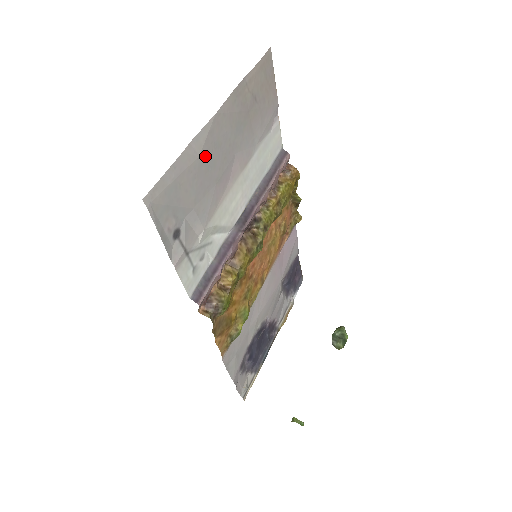
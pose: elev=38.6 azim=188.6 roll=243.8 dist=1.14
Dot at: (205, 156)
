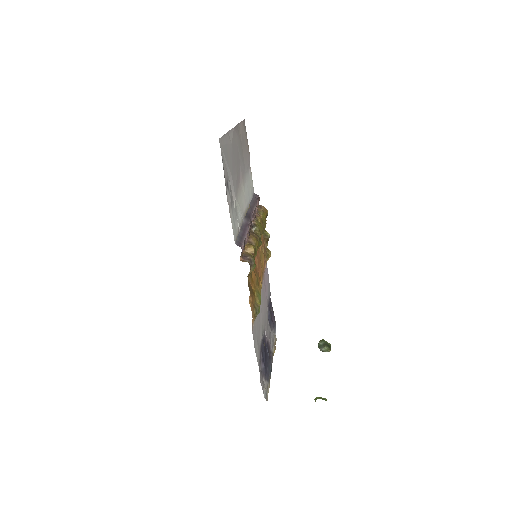
Dot at: (233, 148)
